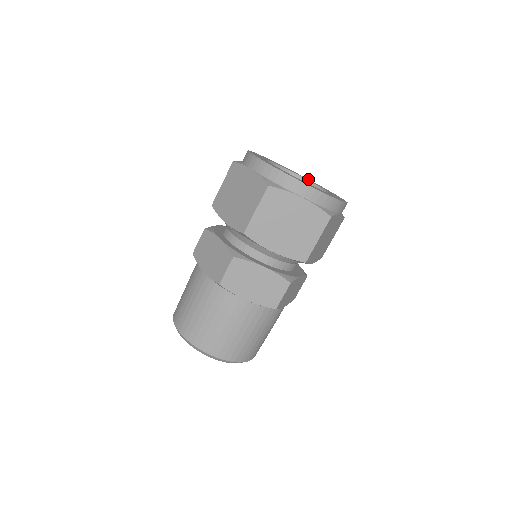
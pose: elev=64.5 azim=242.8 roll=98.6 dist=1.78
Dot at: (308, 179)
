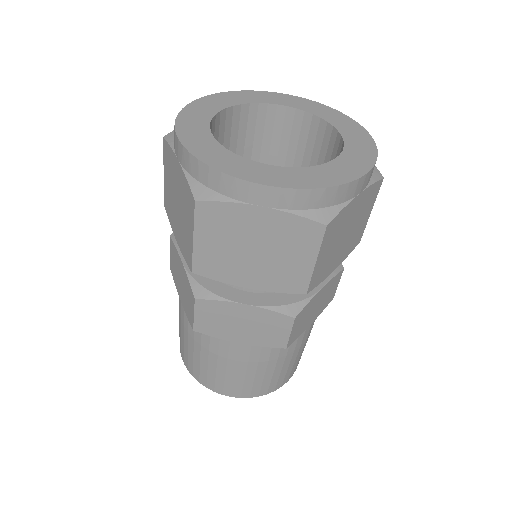
Dot at: (320, 105)
